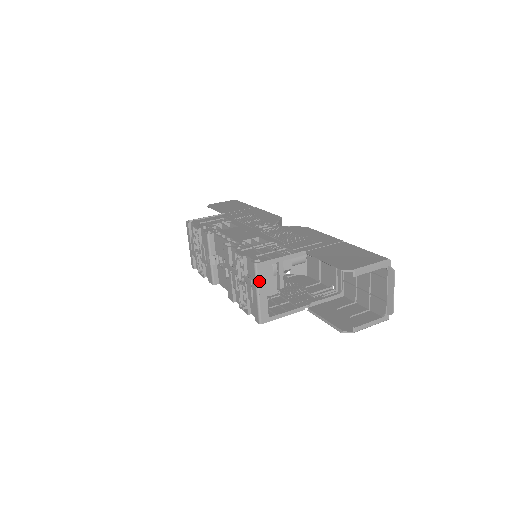
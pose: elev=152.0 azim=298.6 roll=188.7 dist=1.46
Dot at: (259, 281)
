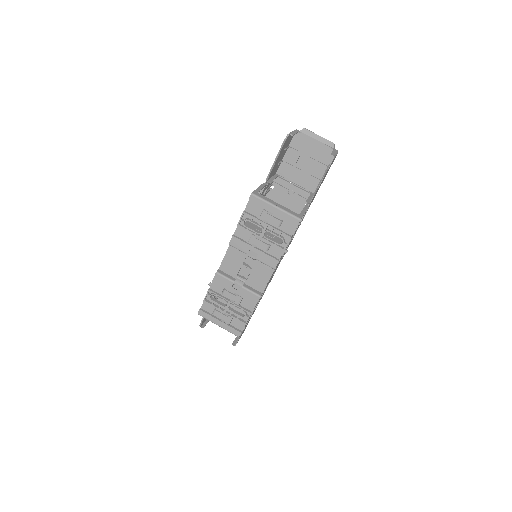
Dot at: (266, 200)
